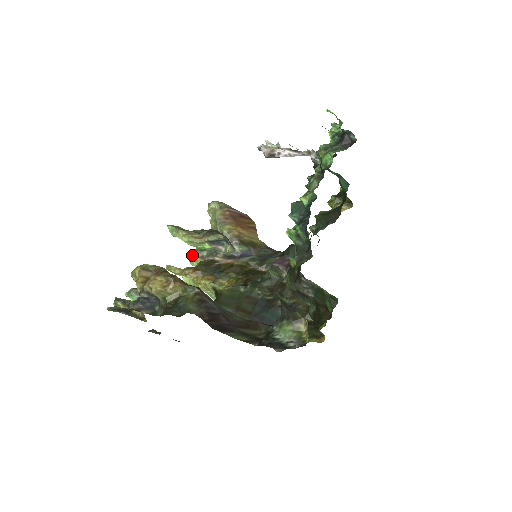
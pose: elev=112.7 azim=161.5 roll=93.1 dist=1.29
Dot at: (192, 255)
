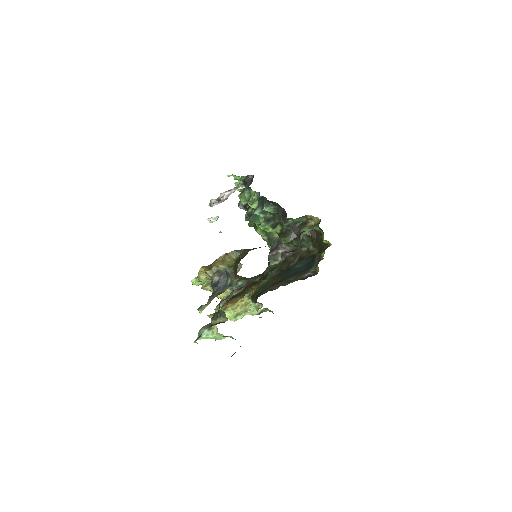
Dot at: (218, 307)
